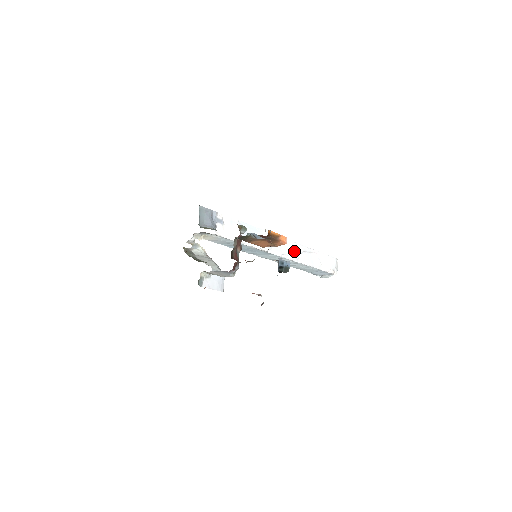
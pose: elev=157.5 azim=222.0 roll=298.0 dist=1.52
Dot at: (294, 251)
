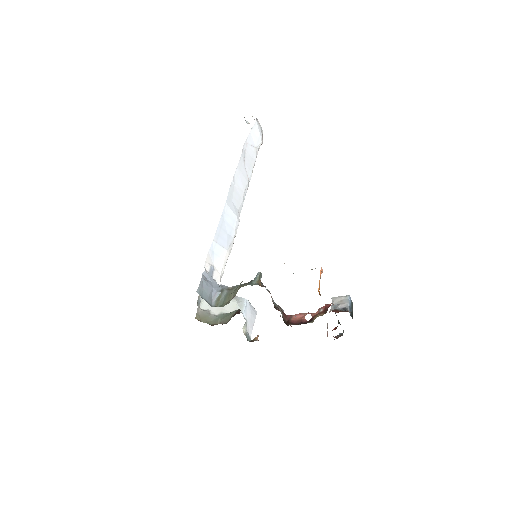
Dot at: (242, 177)
